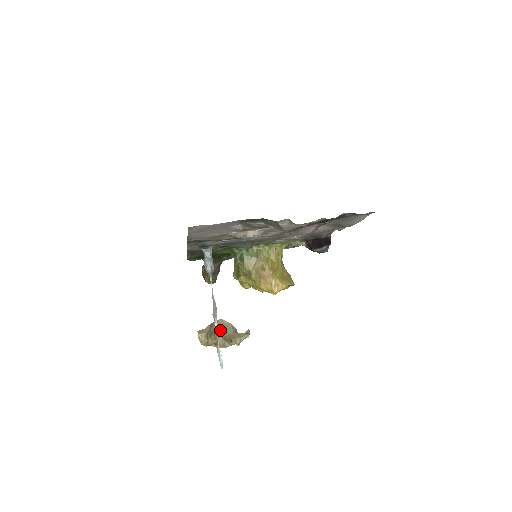
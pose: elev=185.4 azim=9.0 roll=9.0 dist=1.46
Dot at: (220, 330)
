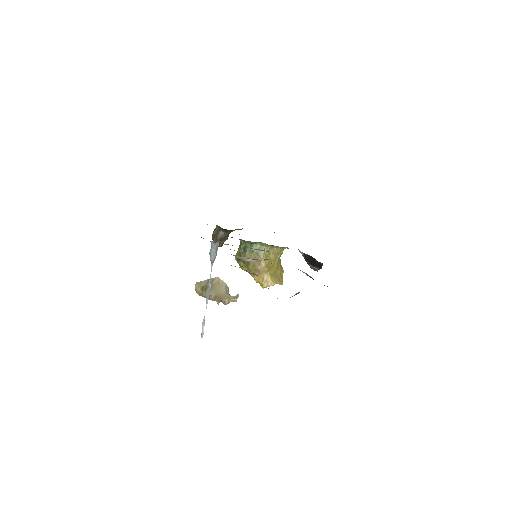
Dot at: (214, 288)
